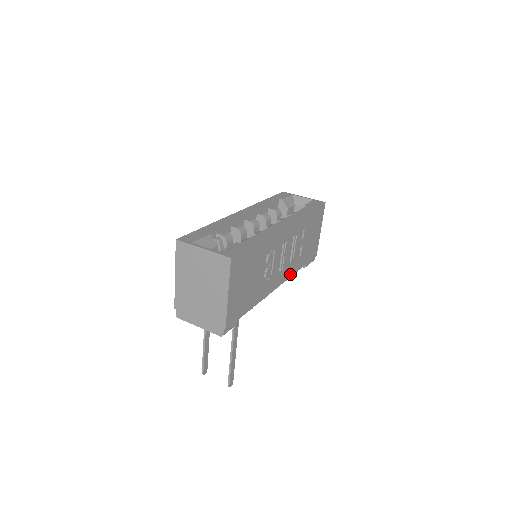
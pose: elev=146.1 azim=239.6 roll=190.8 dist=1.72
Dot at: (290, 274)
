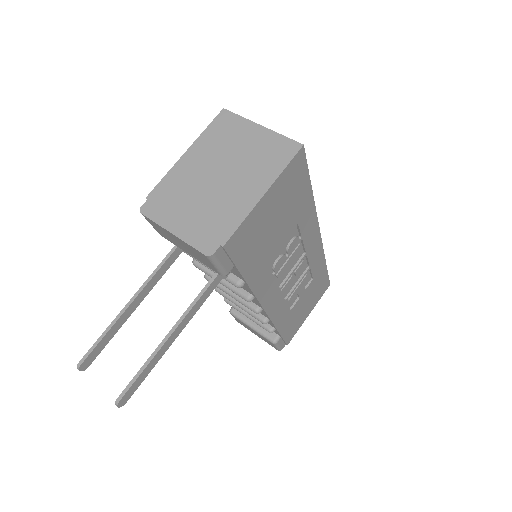
Dot at: (274, 317)
